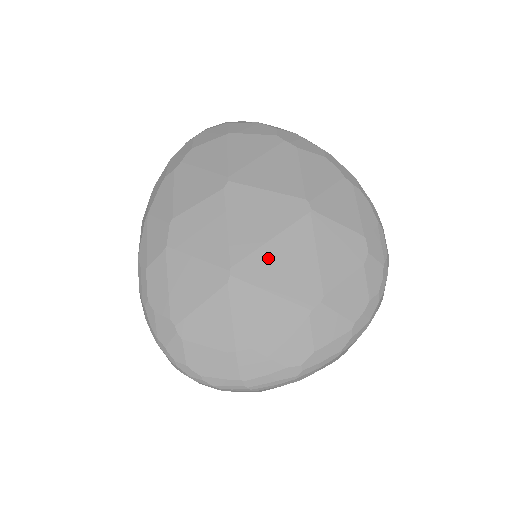
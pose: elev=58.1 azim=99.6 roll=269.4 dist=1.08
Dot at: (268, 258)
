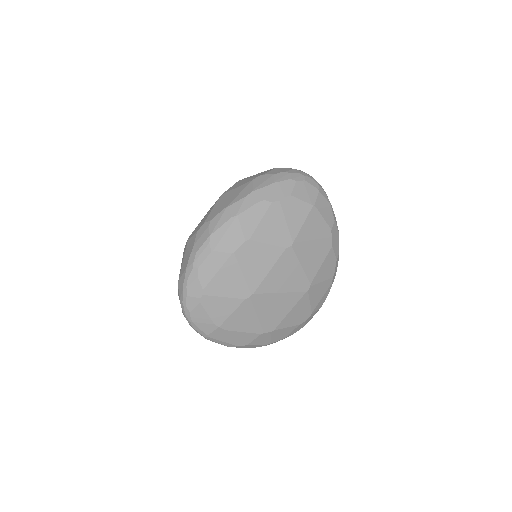
Dot at: (271, 300)
